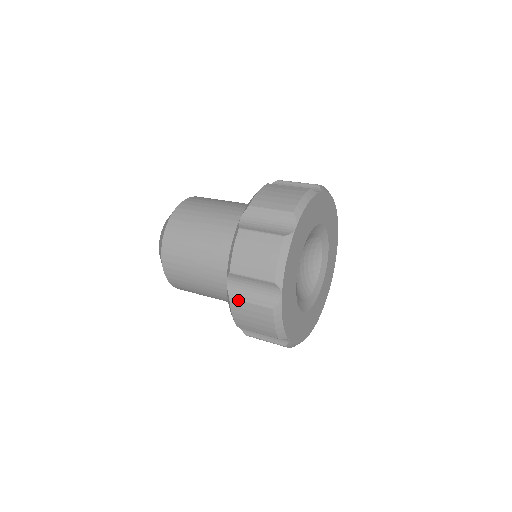
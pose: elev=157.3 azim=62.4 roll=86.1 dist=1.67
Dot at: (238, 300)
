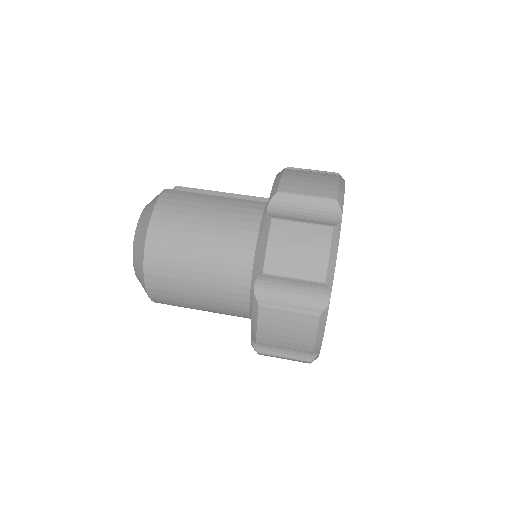
Dot at: occluded
